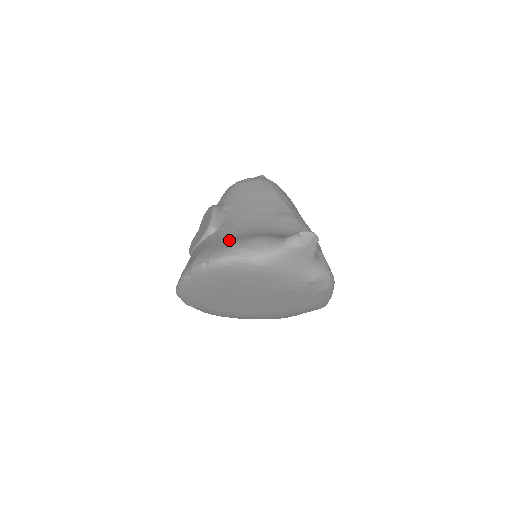
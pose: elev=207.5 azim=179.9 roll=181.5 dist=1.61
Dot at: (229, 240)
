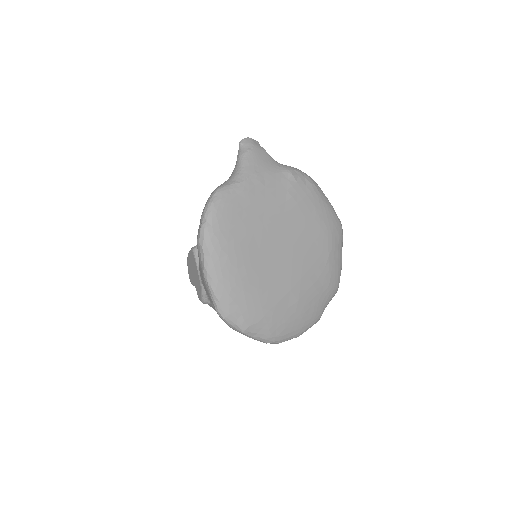
Dot at: occluded
